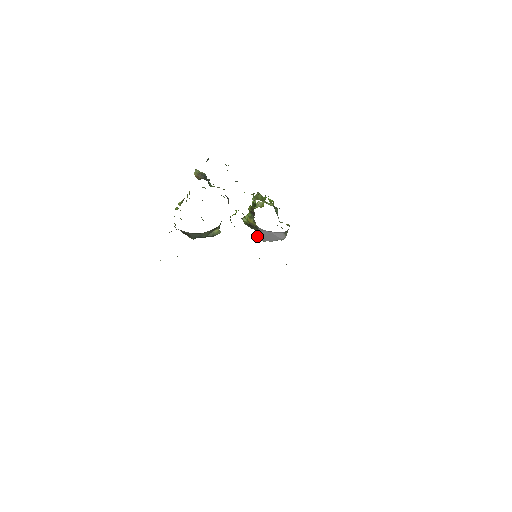
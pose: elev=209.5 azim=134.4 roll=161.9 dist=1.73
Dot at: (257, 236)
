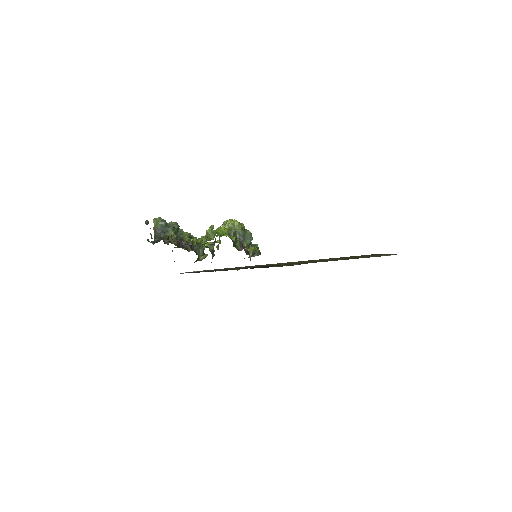
Dot at: occluded
